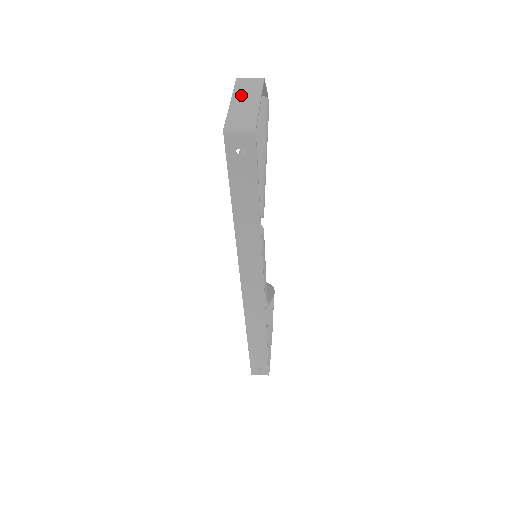
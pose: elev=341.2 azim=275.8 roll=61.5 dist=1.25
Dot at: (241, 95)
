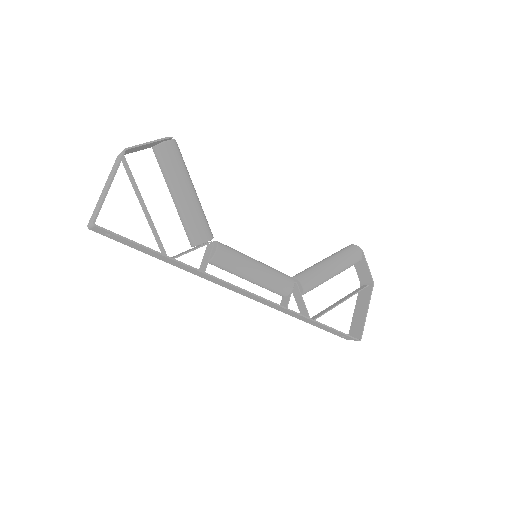
Dot at: (108, 180)
